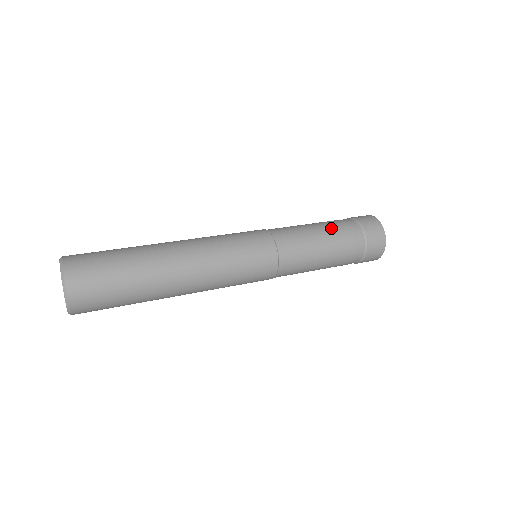
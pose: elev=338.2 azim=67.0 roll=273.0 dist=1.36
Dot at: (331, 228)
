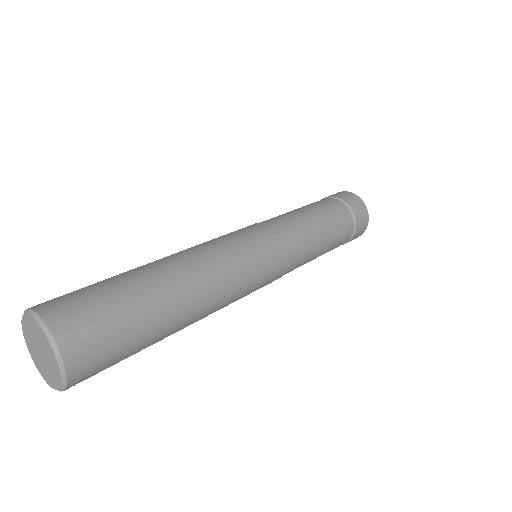
Dot at: (314, 206)
